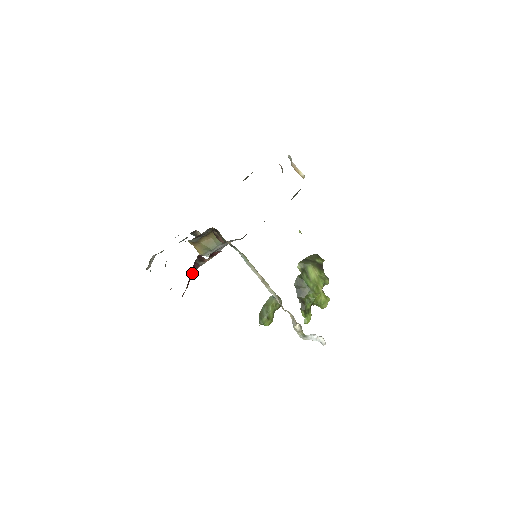
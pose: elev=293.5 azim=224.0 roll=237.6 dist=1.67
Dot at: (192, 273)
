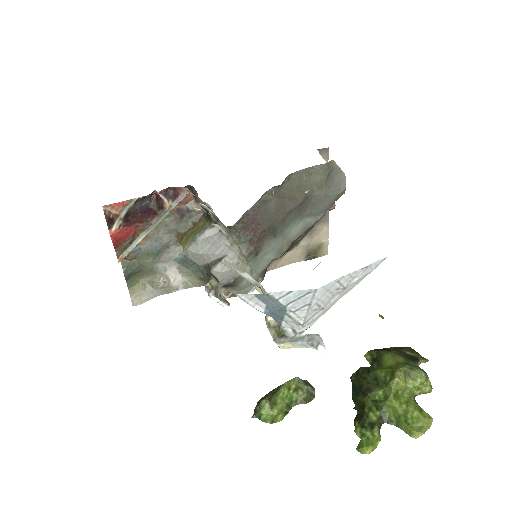
Dot at: (143, 220)
